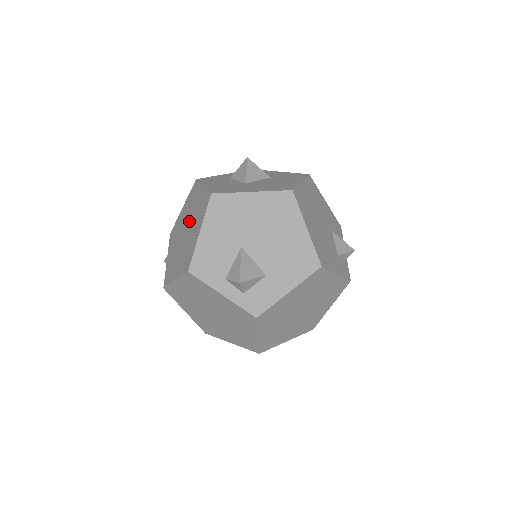
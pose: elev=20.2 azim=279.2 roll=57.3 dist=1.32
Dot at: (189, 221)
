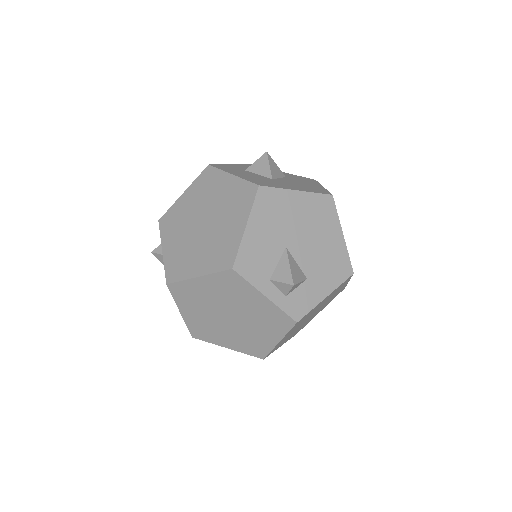
Dot at: (210, 211)
